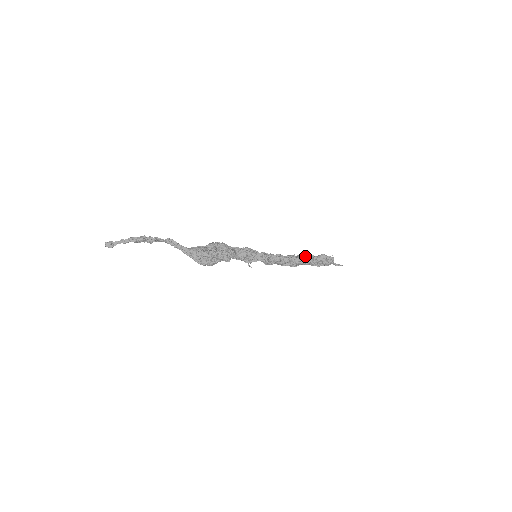
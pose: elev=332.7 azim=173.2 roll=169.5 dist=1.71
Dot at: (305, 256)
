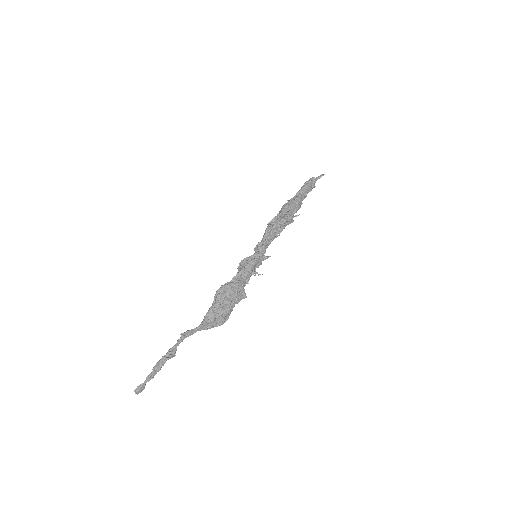
Dot at: (293, 207)
